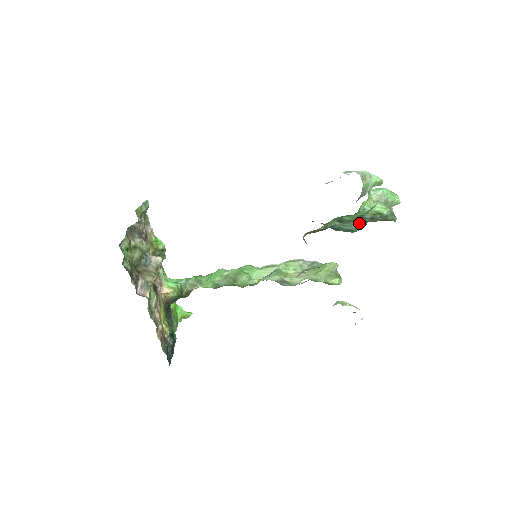
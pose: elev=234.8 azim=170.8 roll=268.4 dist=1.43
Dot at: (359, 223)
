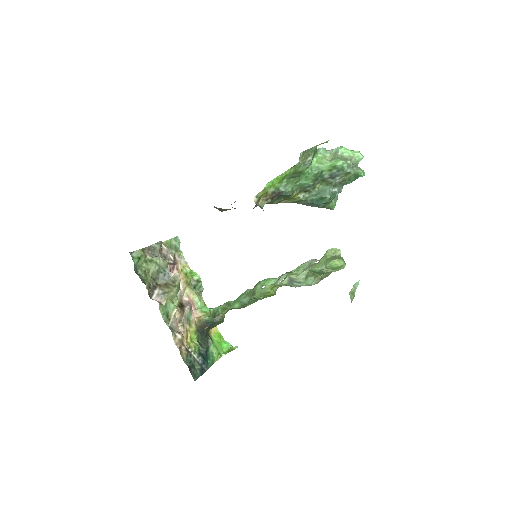
Dot at: (327, 188)
